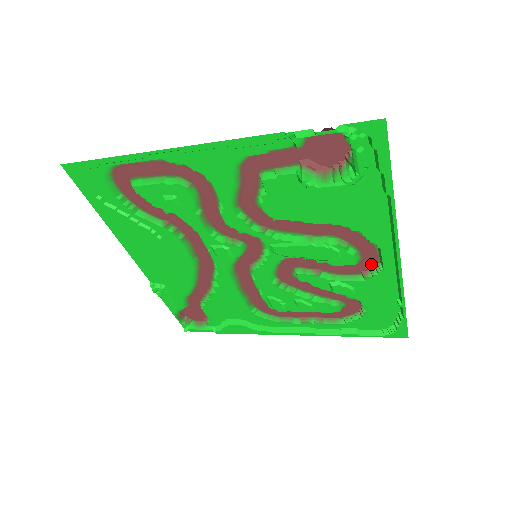
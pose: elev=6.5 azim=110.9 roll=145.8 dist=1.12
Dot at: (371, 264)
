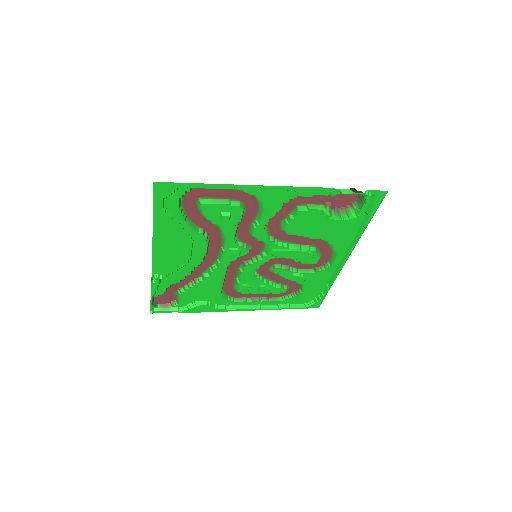
Dot at: (323, 263)
